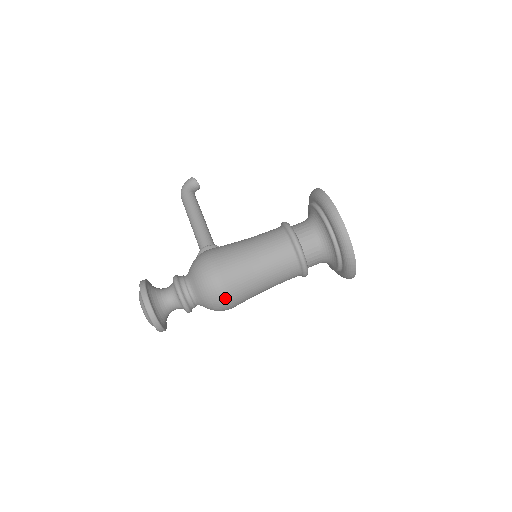
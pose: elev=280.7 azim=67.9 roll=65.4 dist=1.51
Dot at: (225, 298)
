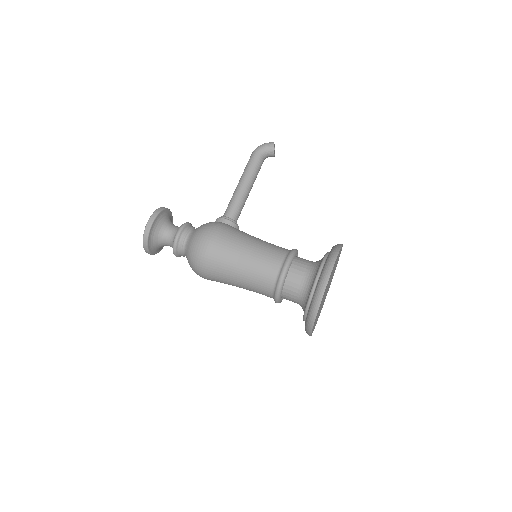
Dot at: (202, 272)
